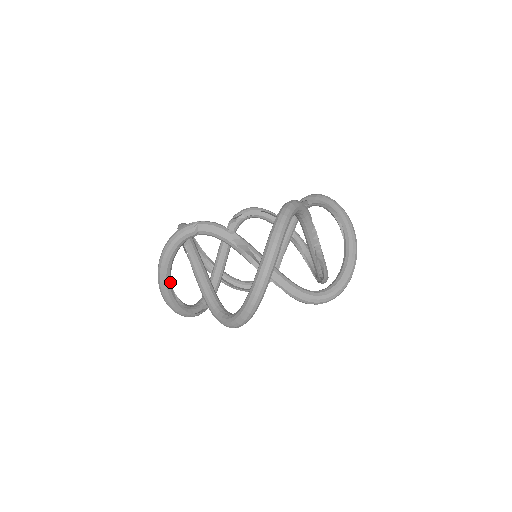
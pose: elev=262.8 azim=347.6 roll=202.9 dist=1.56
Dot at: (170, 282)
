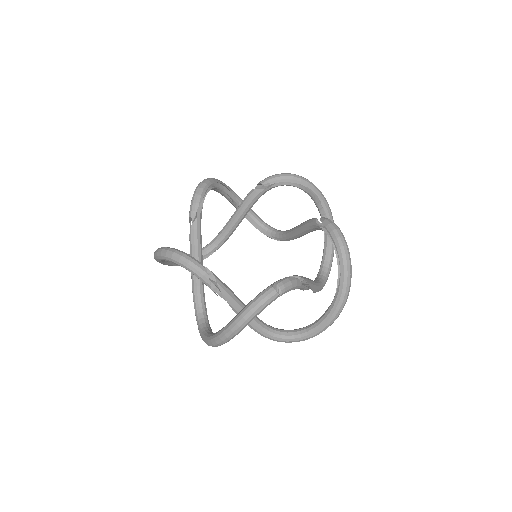
Dot at: occluded
